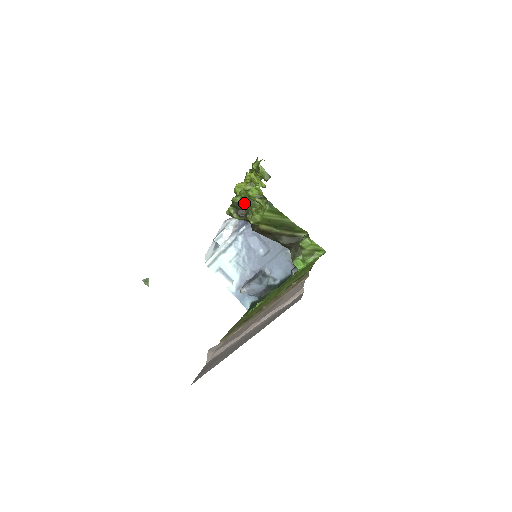
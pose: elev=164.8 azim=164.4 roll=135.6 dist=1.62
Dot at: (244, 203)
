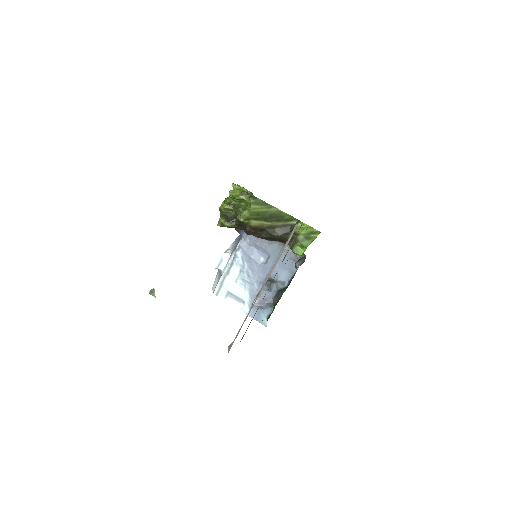
Dot at: (231, 207)
